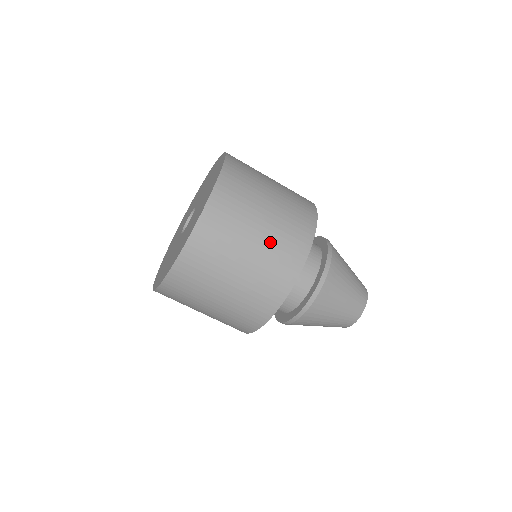
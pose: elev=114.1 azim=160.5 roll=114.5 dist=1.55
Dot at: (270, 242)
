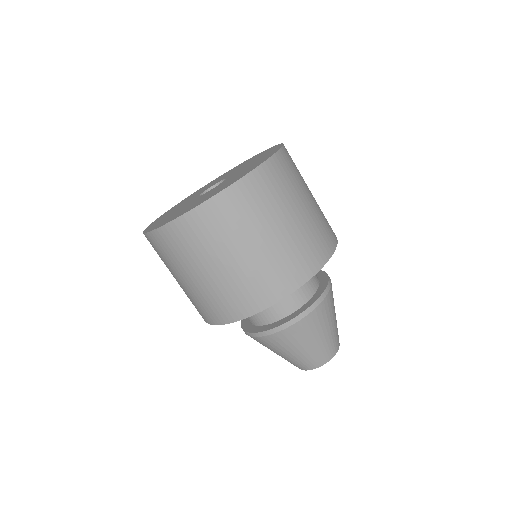
Dot at: (289, 241)
